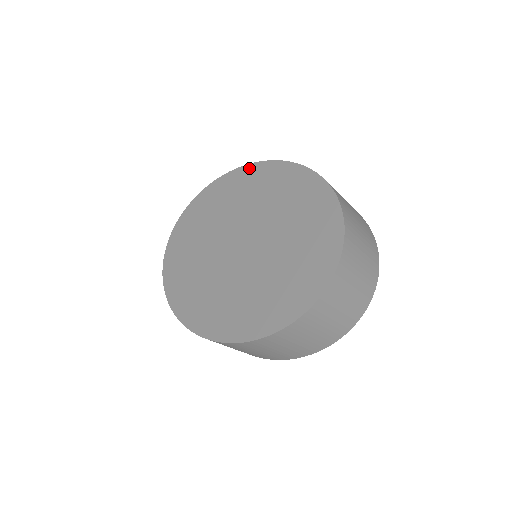
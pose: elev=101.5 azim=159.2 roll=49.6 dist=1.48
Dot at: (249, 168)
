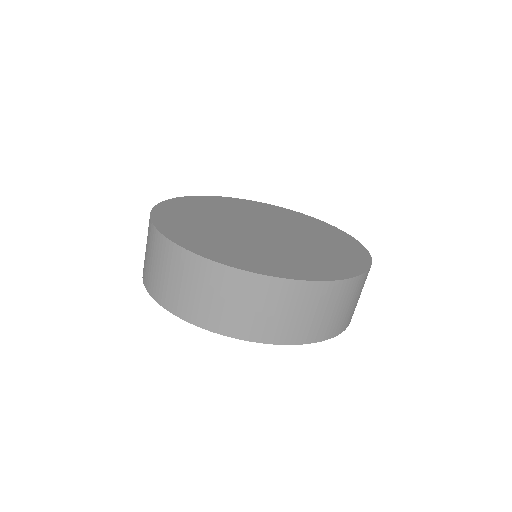
Dot at: (238, 200)
